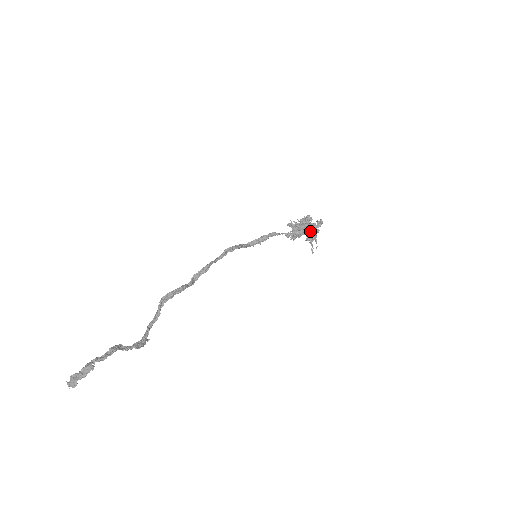
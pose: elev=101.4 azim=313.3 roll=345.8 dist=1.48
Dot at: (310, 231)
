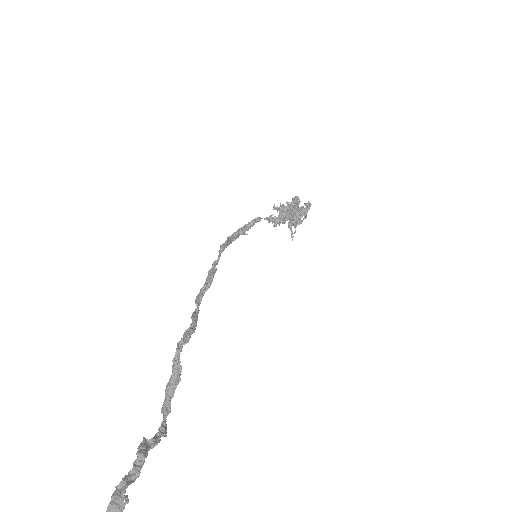
Dot at: (305, 218)
